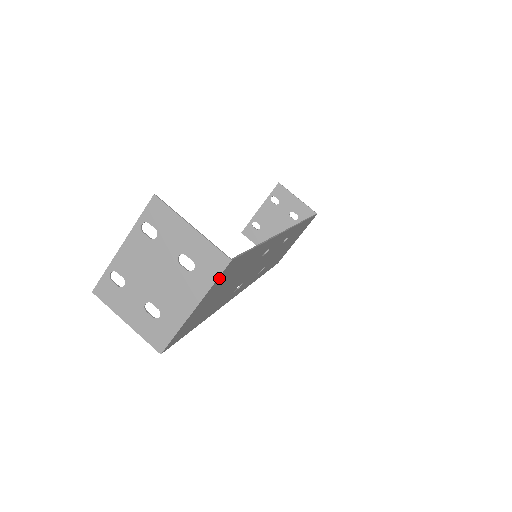
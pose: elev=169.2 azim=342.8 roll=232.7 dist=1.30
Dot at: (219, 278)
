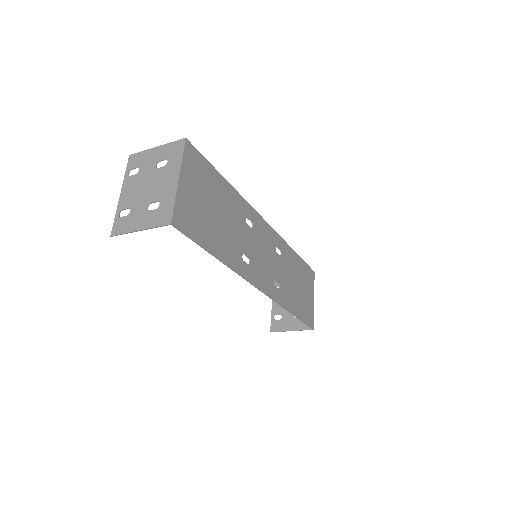
Dot at: (186, 156)
